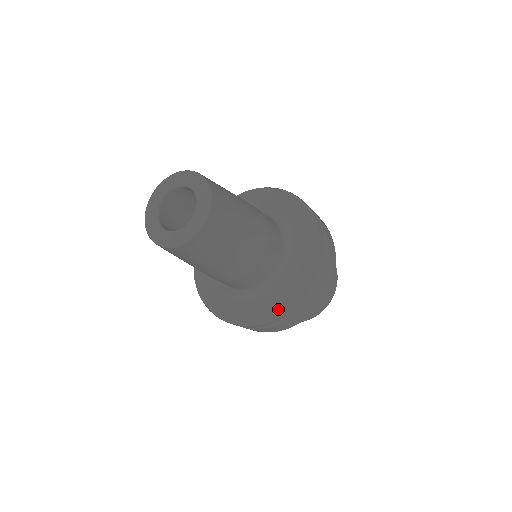
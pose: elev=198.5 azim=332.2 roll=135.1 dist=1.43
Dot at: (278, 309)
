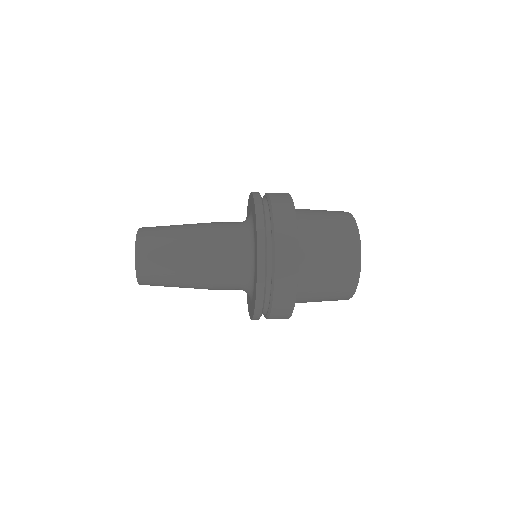
Dot at: (250, 312)
